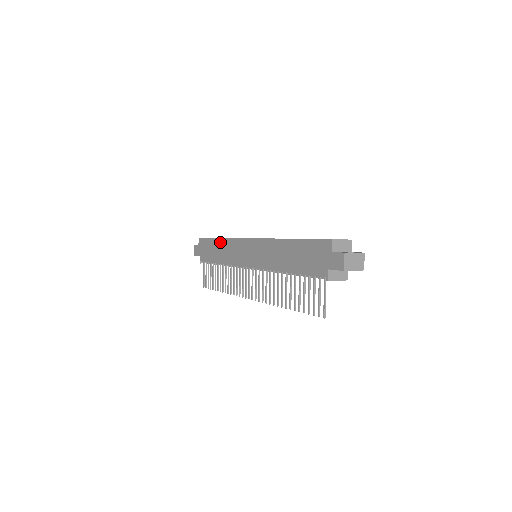
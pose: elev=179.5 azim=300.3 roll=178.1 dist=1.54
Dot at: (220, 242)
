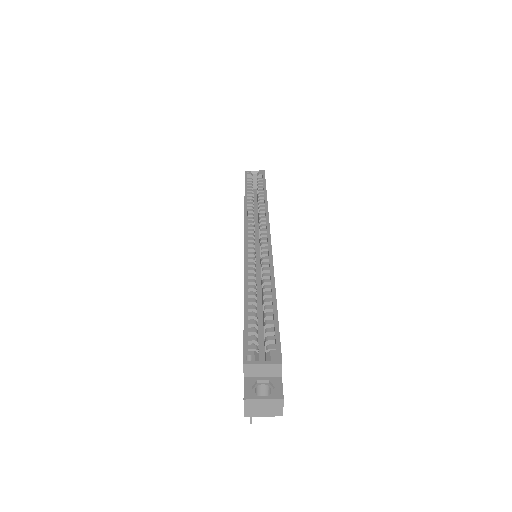
Dot at: occluded
